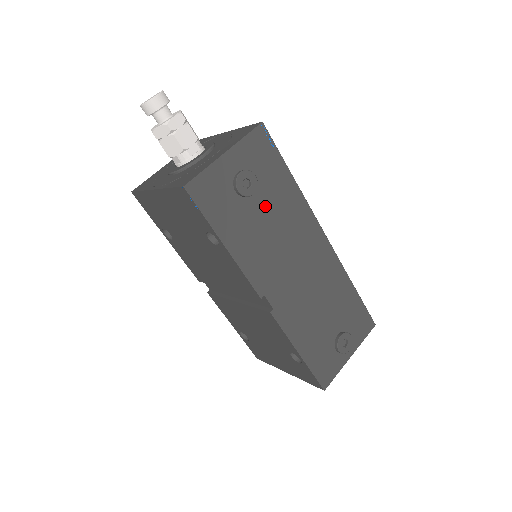
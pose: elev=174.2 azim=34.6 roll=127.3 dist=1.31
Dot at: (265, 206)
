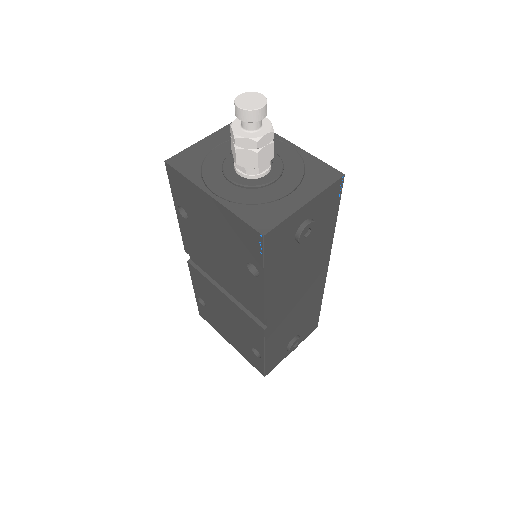
Dot at: (306, 248)
